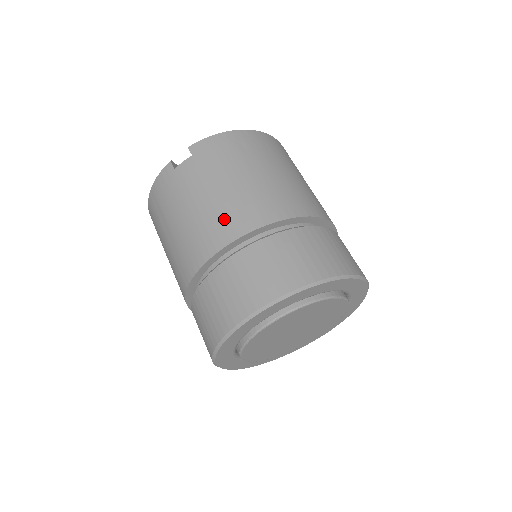
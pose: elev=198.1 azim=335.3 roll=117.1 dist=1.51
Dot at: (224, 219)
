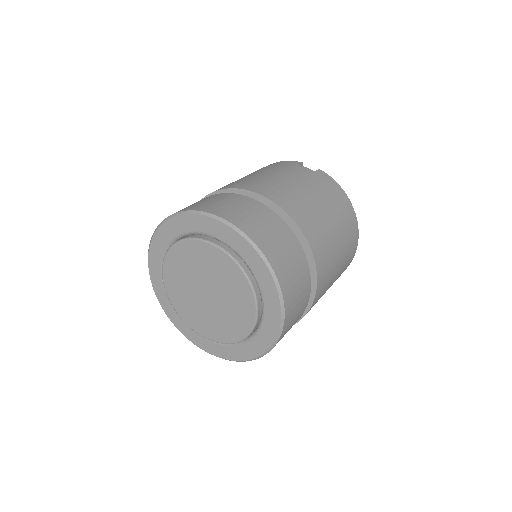
Dot at: (281, 191)
